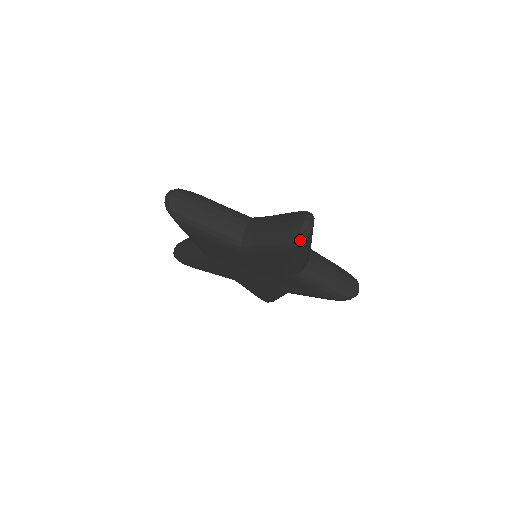
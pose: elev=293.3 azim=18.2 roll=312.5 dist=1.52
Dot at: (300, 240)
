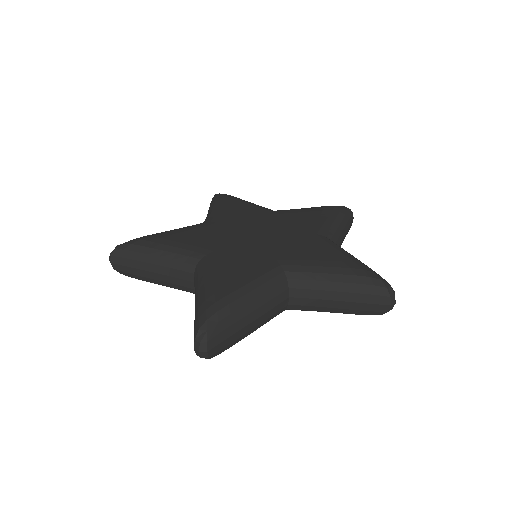
Dot at: occluded
